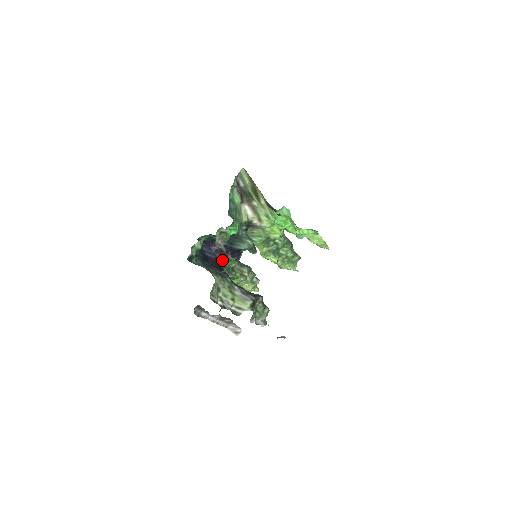
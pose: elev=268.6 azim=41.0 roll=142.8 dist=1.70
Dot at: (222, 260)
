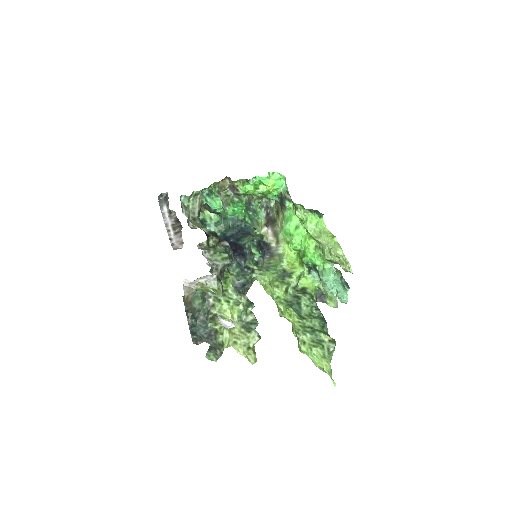
Dot at: occluded
